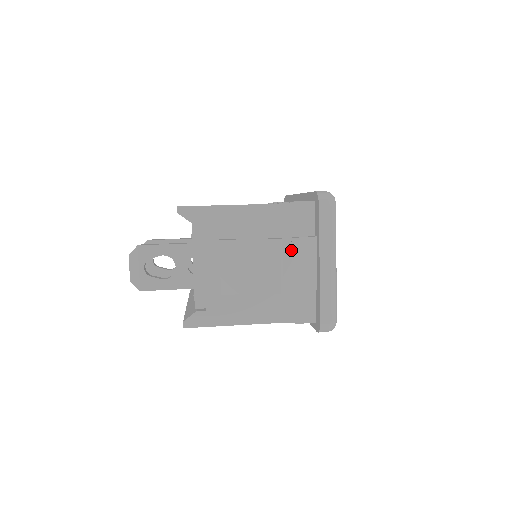
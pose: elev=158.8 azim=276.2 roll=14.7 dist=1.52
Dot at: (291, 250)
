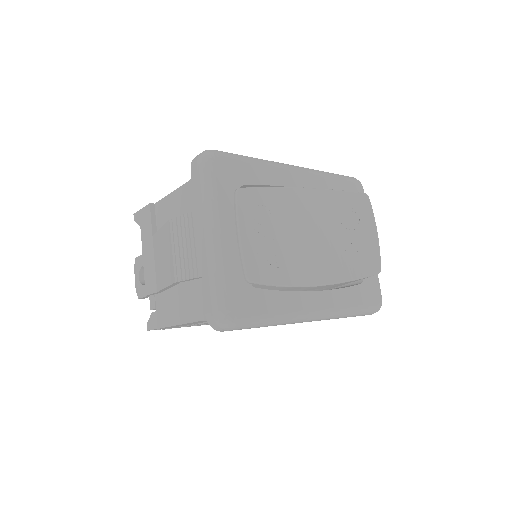
Dot at: (180, 229)
